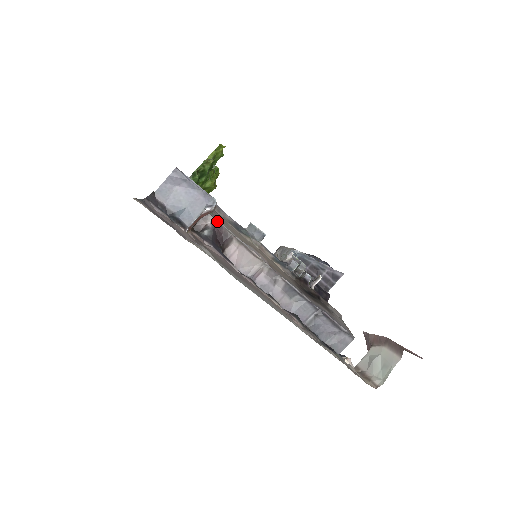
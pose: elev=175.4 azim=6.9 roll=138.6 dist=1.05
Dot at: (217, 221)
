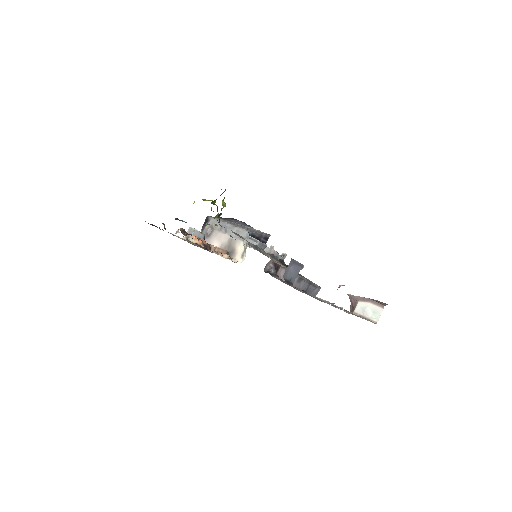
Dot at: (274, 261)
